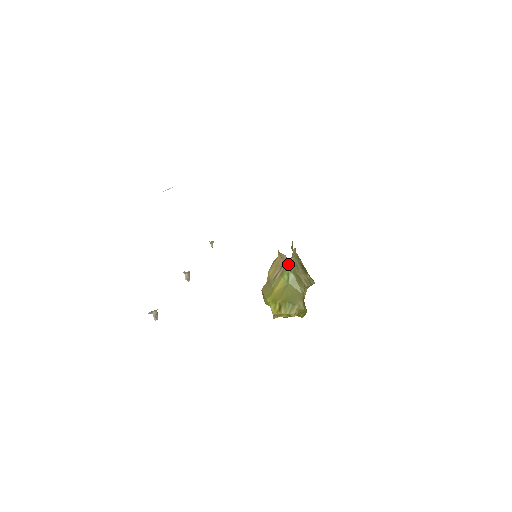
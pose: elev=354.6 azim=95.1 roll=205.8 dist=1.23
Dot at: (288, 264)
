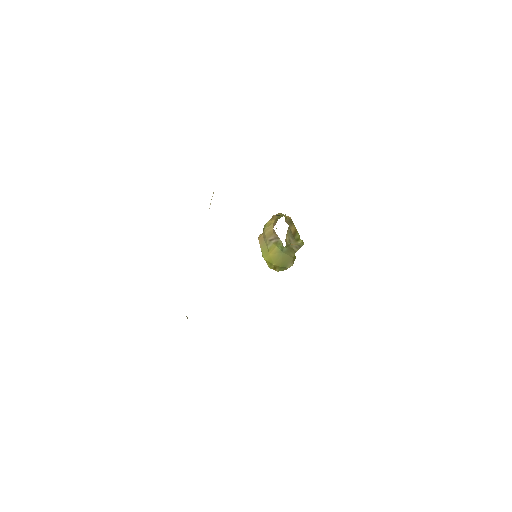
Dot at: (282, 244)
